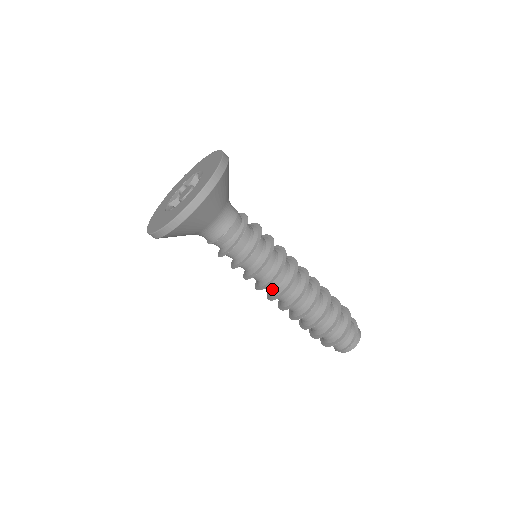
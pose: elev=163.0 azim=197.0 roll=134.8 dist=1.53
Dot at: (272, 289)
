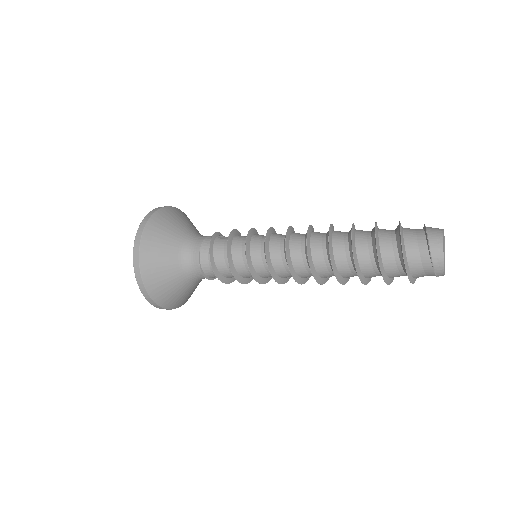
Dot at: (286, 271)
